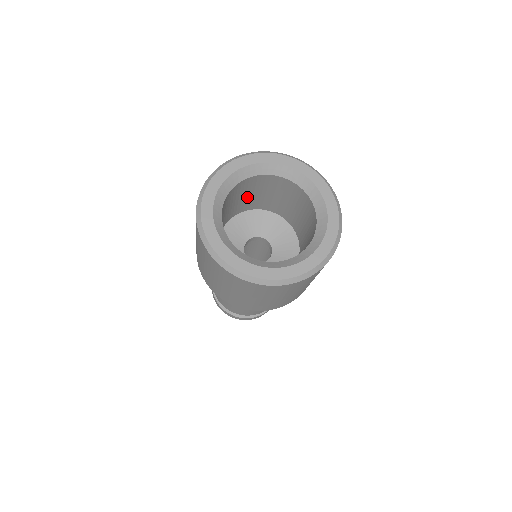
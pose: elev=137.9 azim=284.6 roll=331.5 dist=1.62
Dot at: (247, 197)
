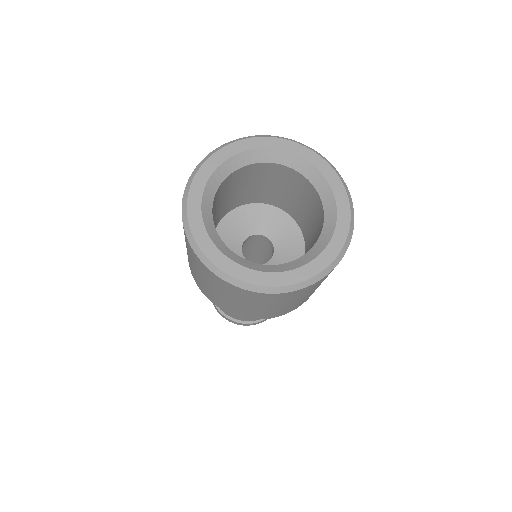
Dot at: (216, 212)
